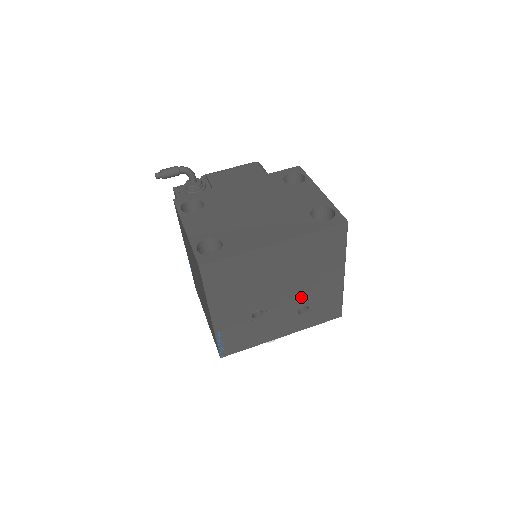
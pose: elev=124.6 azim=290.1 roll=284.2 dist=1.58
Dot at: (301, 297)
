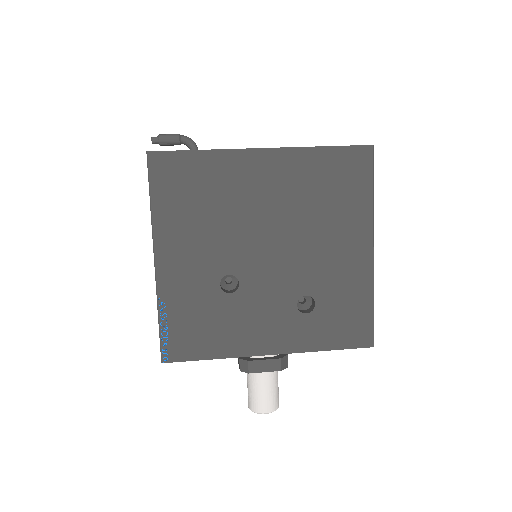
Dot at: (302, 274)
